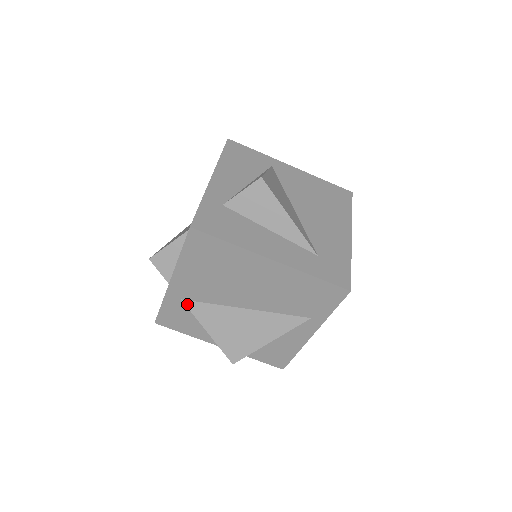
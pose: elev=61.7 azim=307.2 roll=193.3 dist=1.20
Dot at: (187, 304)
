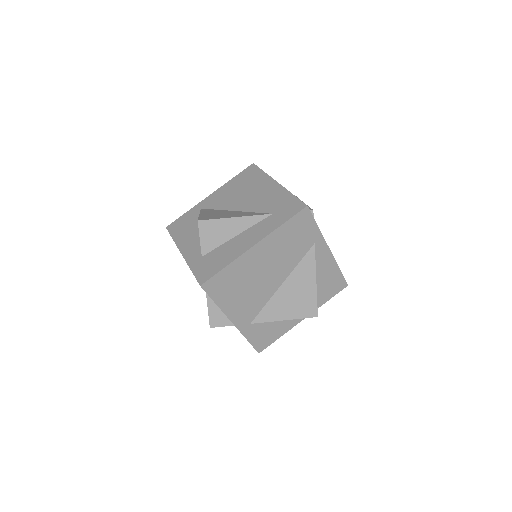
Dot at: (256, 322)
